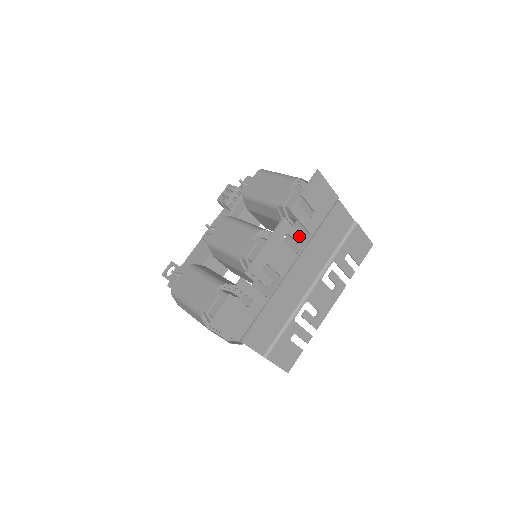
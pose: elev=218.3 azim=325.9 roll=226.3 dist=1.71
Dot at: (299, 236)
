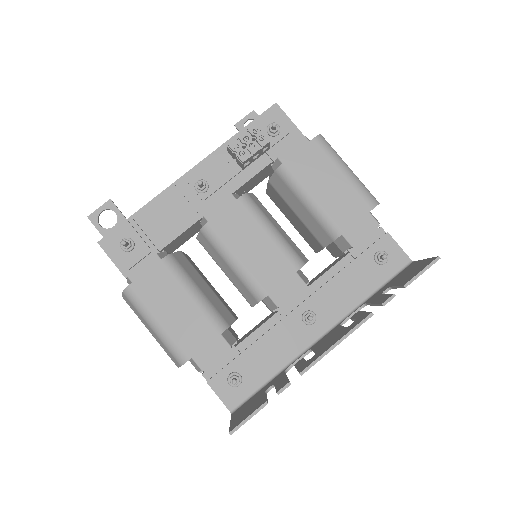
Dot at: occluded
